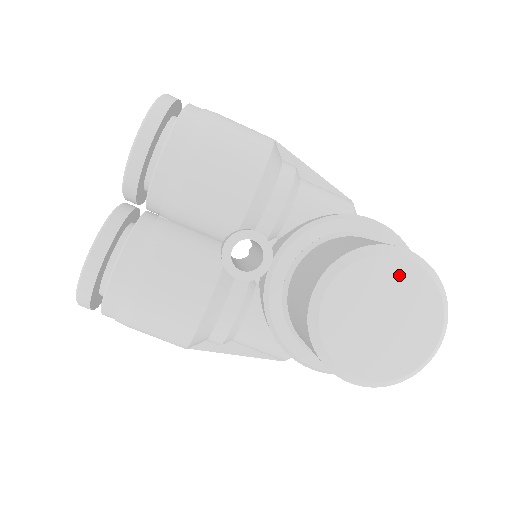
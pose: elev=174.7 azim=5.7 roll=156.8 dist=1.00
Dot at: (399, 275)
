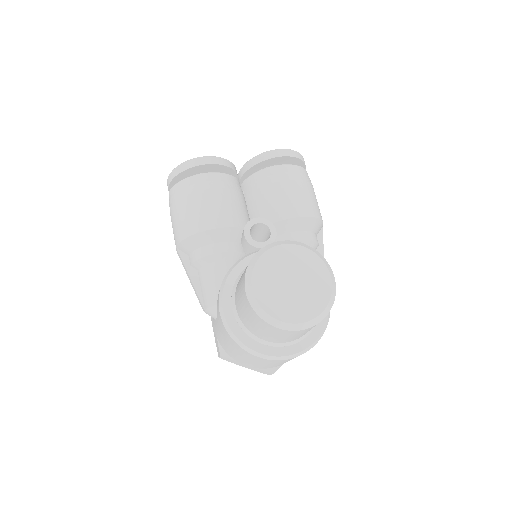
Dot at: (320, 276)
